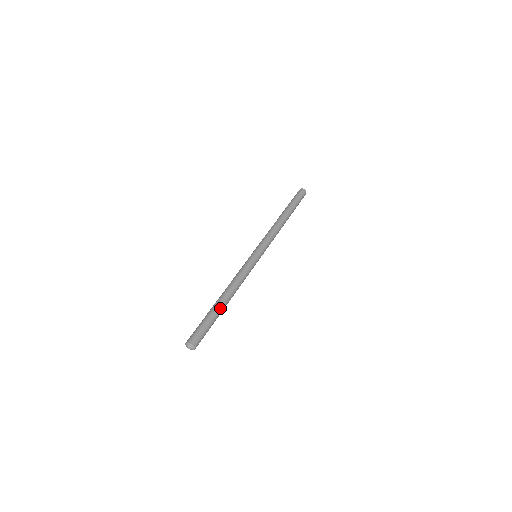
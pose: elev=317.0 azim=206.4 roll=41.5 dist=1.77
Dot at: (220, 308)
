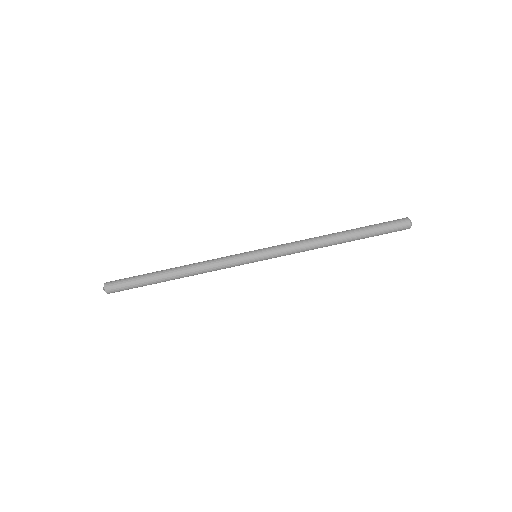
Dot at: (160, 279)
